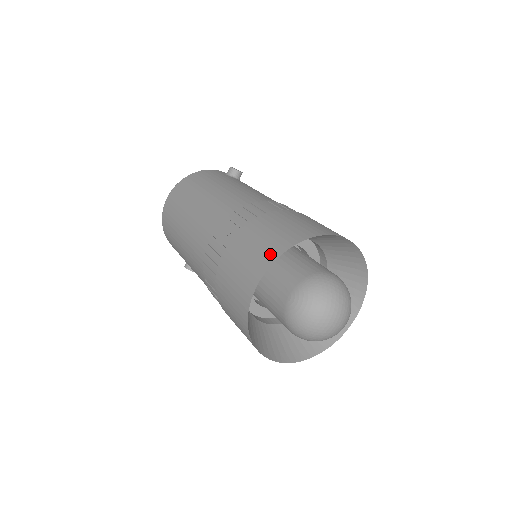
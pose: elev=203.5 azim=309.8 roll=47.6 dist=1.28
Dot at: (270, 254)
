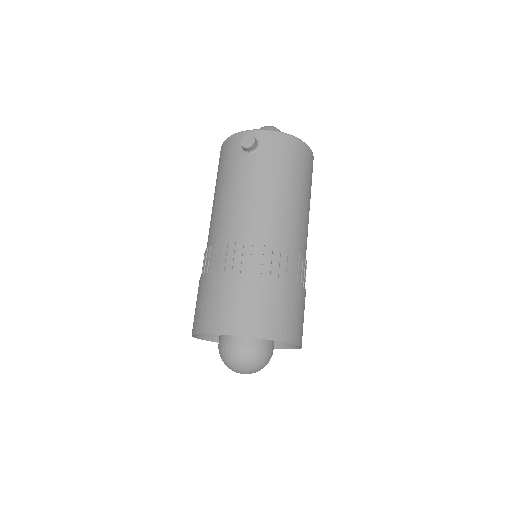
Dot at: occluded
